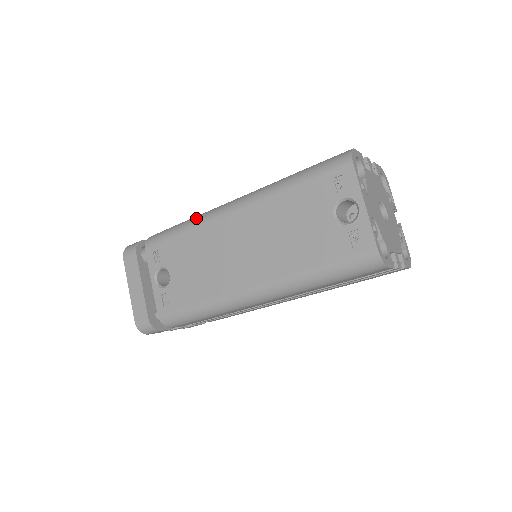
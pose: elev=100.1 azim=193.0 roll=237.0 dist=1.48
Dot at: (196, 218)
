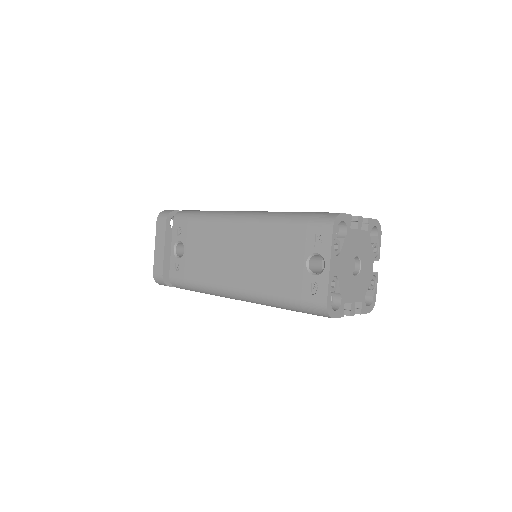
Dot at: (214, 214)
